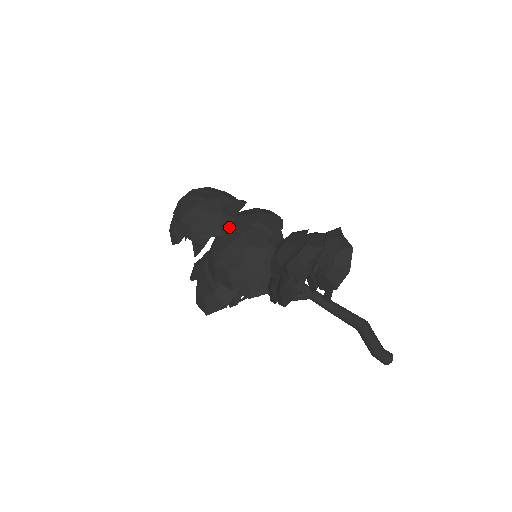
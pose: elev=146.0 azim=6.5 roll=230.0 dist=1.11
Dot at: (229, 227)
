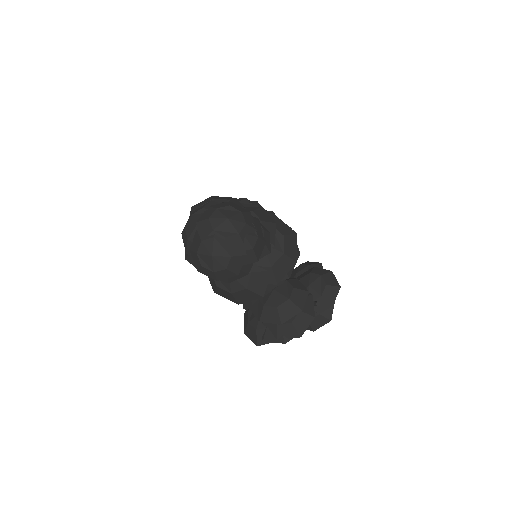
Dot at: occluded
